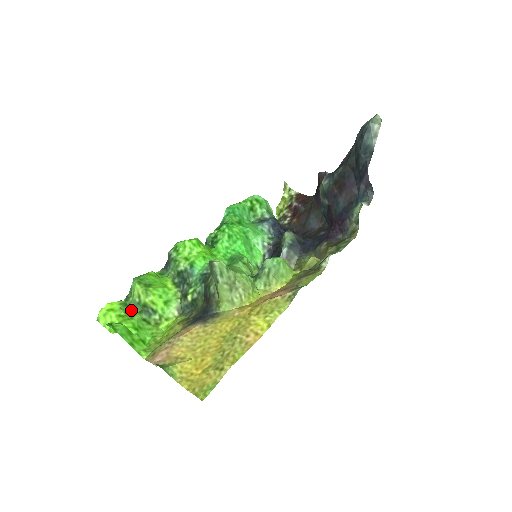
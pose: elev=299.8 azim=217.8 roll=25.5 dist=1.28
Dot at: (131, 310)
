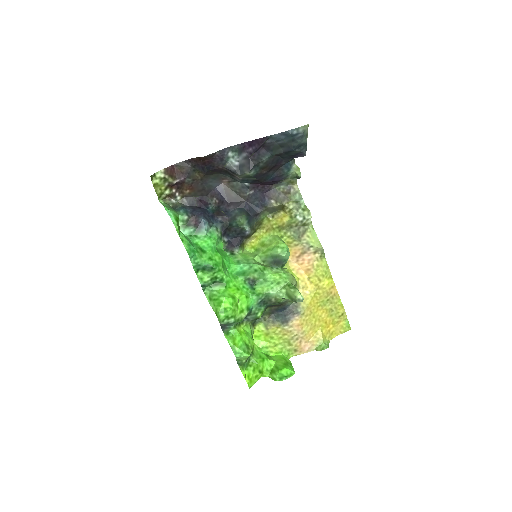
Dot at: (248, 362)
